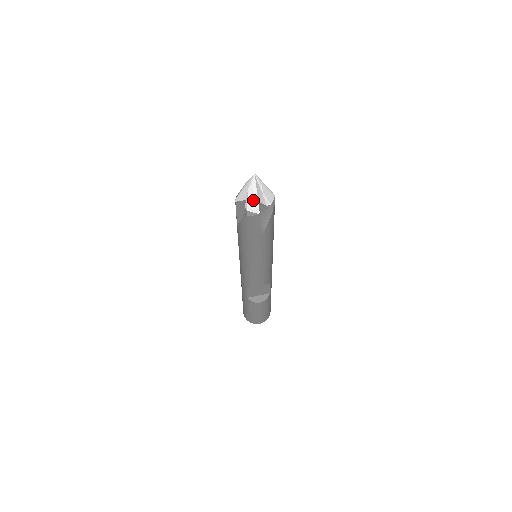
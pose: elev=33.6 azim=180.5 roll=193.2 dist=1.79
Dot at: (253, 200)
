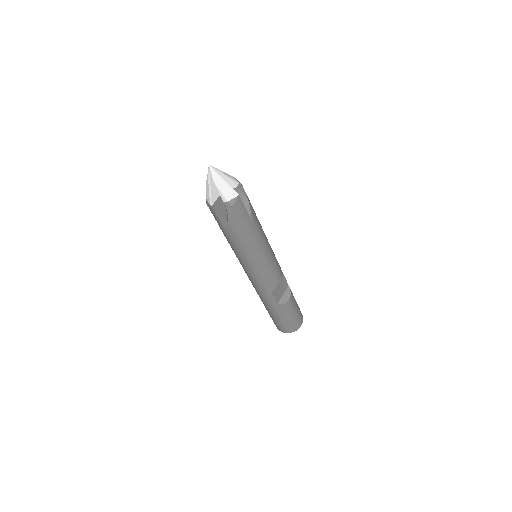
Dot at: (225, 188)
